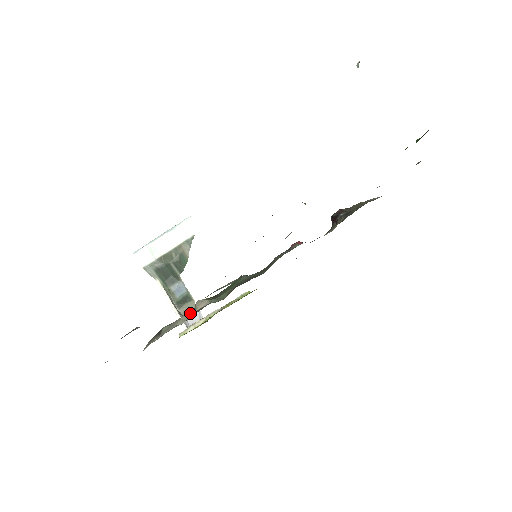
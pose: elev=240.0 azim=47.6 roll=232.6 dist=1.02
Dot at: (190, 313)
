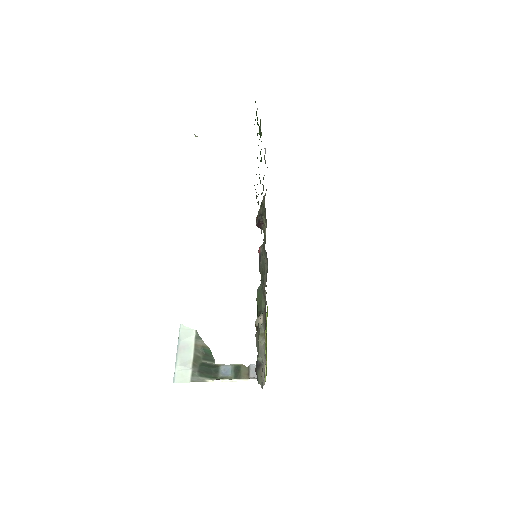
Dot at: (260, 334)
